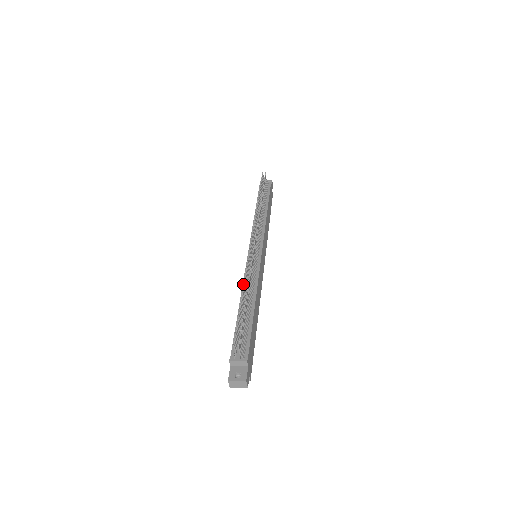
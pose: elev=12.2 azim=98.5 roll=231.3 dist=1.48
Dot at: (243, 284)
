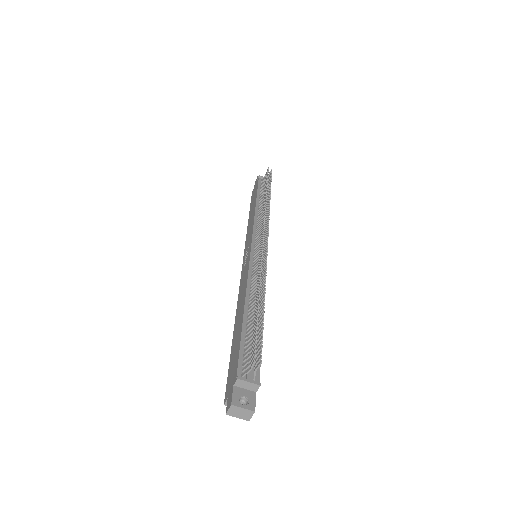
Dot at: (248, 284)
